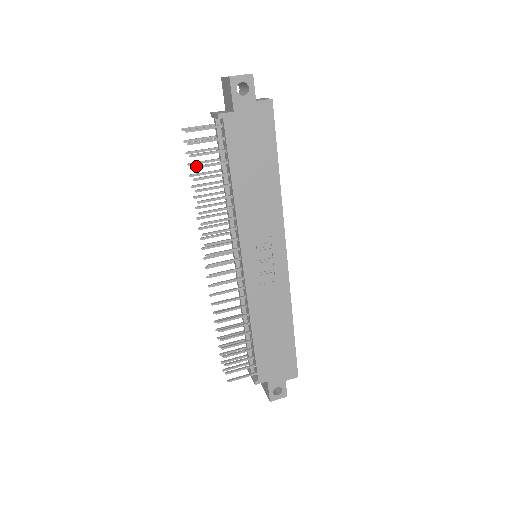
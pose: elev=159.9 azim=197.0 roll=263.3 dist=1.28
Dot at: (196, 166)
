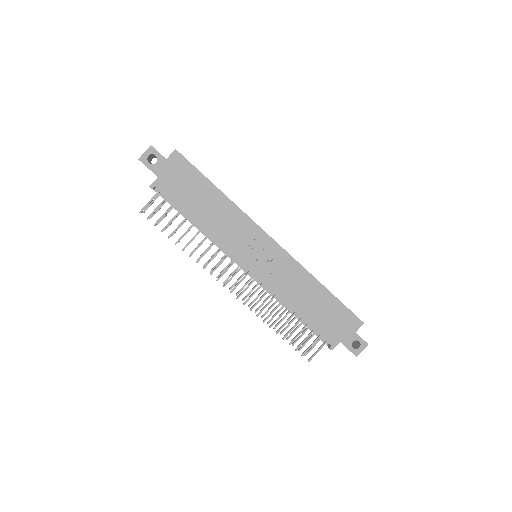
Dot at: (163, 228)
